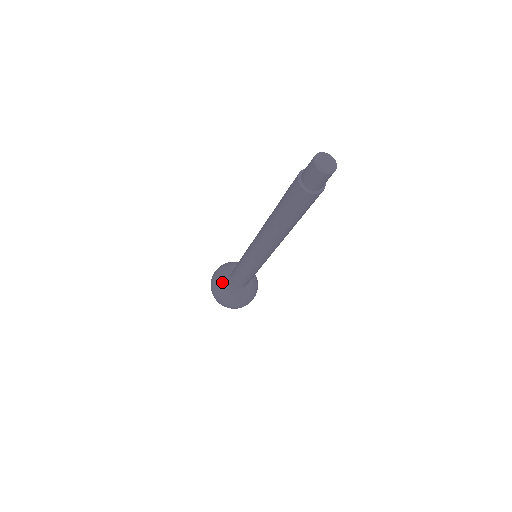
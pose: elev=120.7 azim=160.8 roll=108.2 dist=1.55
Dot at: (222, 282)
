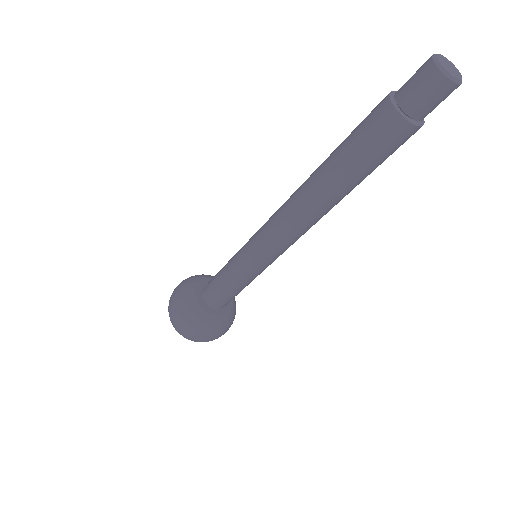
Dot at: (207, 319)
